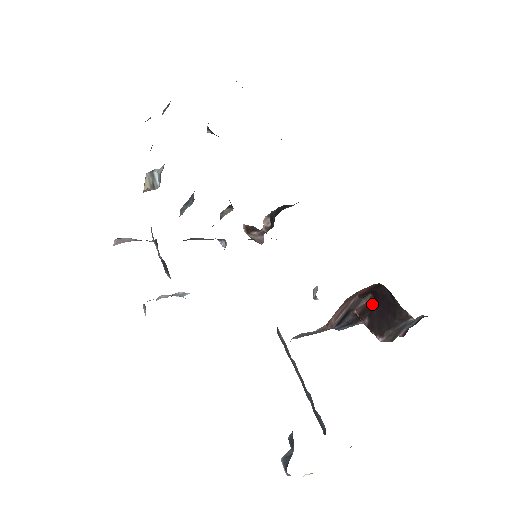
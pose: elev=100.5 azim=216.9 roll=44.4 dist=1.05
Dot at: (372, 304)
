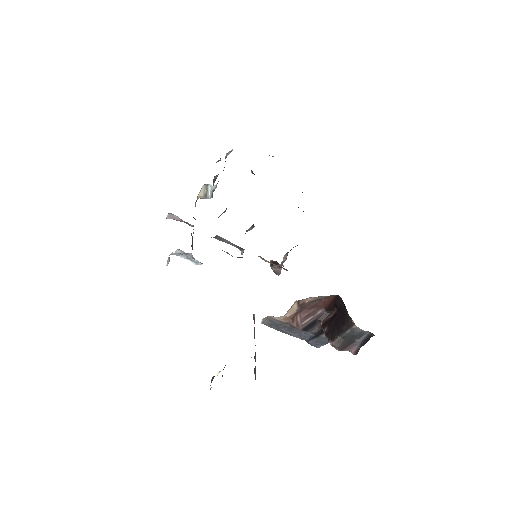
Dot at: (333, 317)
